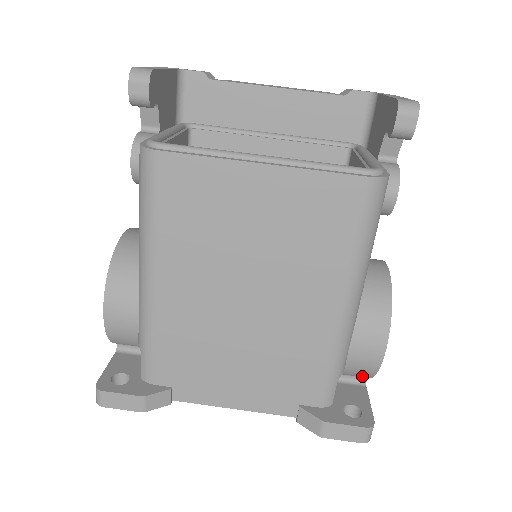
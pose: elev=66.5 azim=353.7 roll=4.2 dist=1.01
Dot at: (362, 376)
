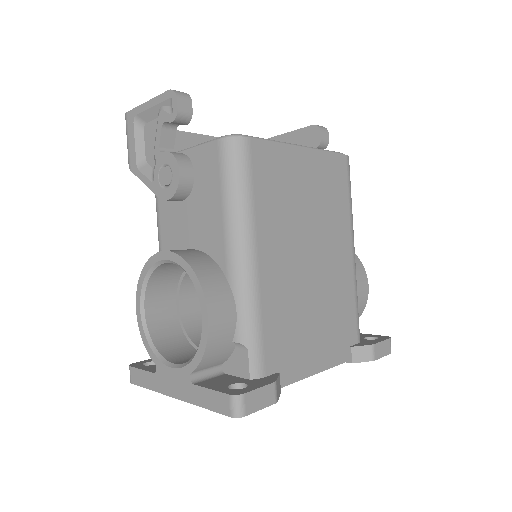
Dot at: occluded
